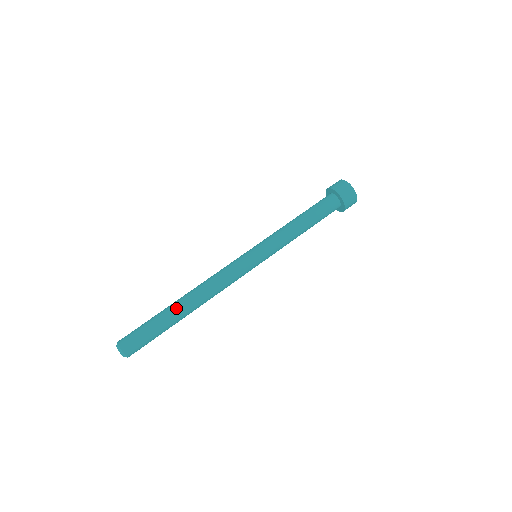
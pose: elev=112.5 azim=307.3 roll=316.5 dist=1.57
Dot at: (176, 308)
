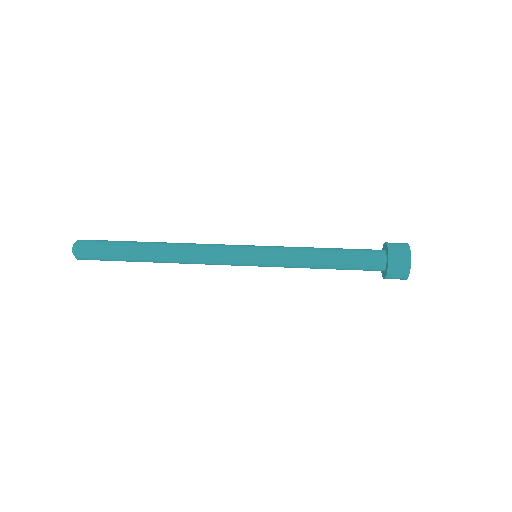
Dot at: (146, 243)
